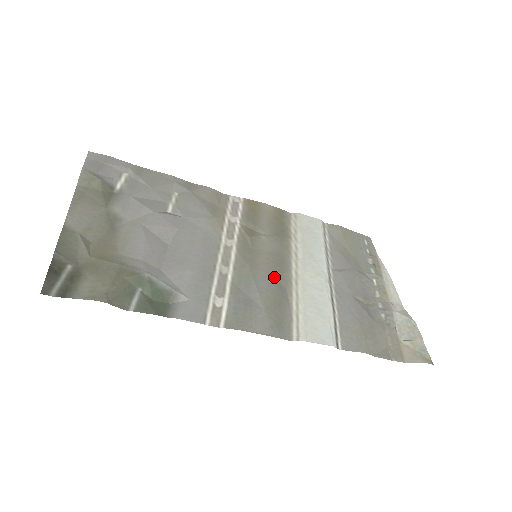
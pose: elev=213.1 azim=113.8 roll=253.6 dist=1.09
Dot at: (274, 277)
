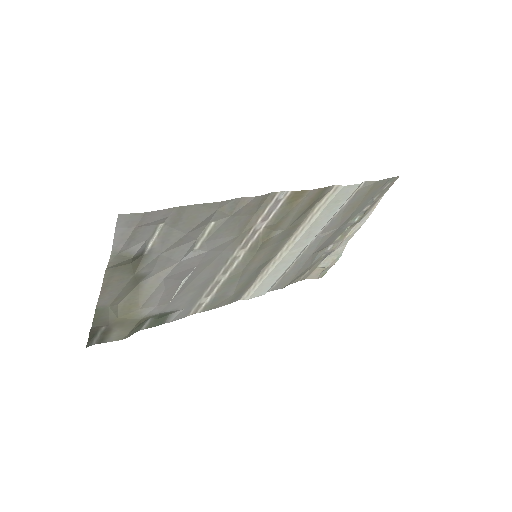
Dot at: (259, 267)
